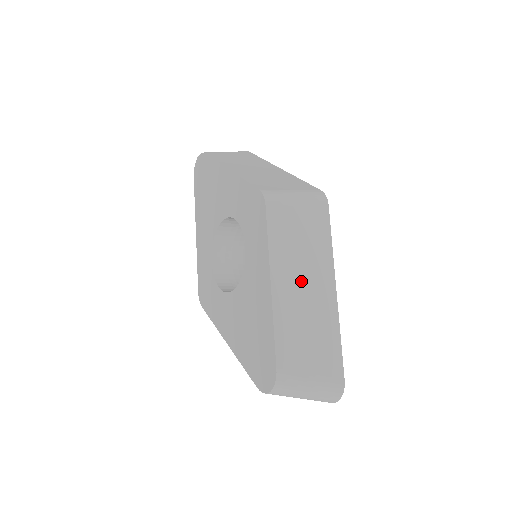
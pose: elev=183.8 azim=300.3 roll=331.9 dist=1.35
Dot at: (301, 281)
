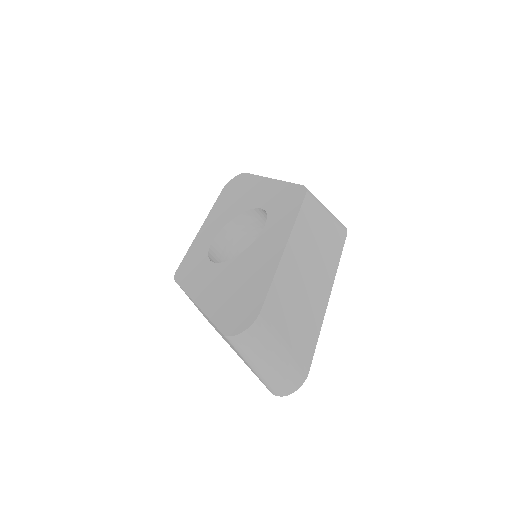
Dot at: (308, 264)
